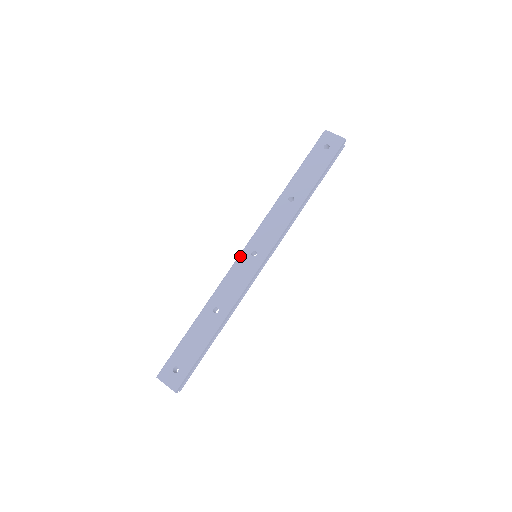
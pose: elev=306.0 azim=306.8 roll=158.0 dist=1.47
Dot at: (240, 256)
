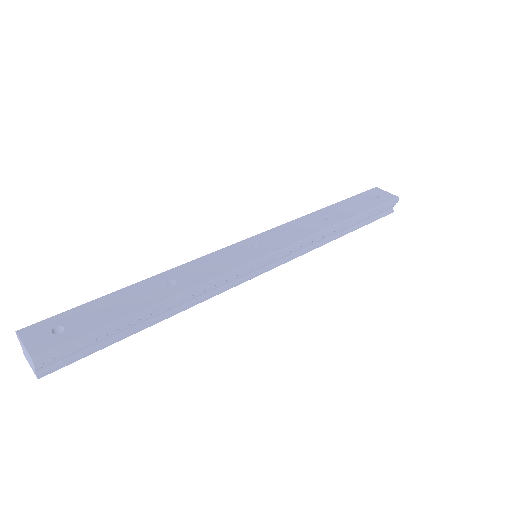
Dot at: (236, 244)
